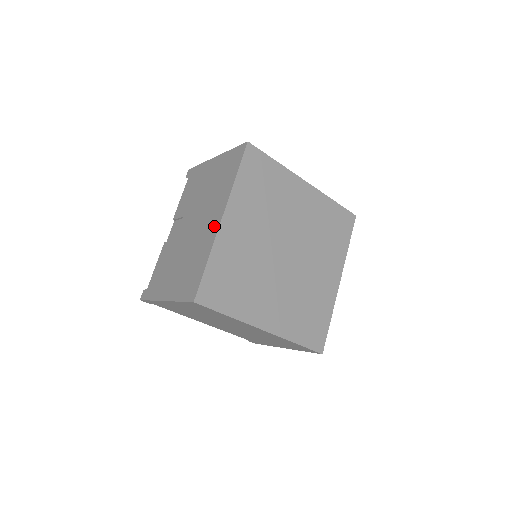
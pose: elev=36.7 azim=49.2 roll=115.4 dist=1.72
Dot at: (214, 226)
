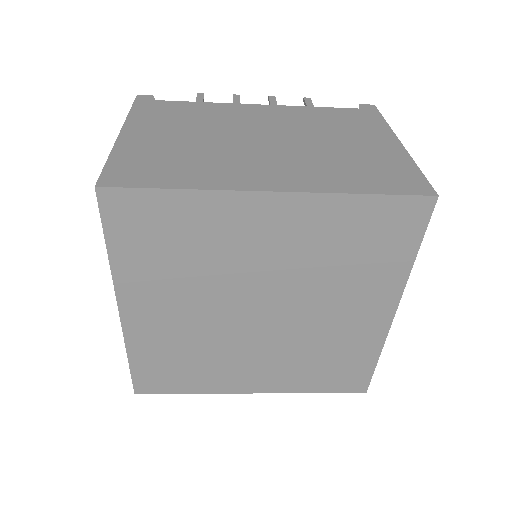
Dot at: occluded
